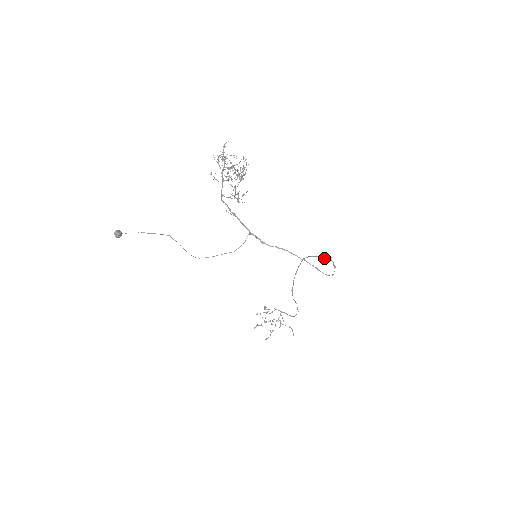
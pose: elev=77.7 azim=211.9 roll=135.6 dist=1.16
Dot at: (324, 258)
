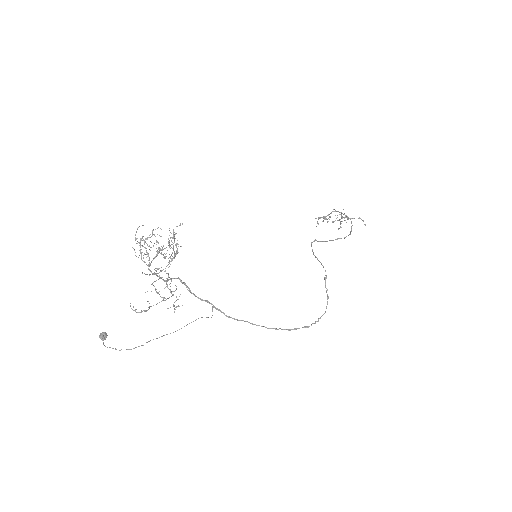
Dot at: (323, 267)
